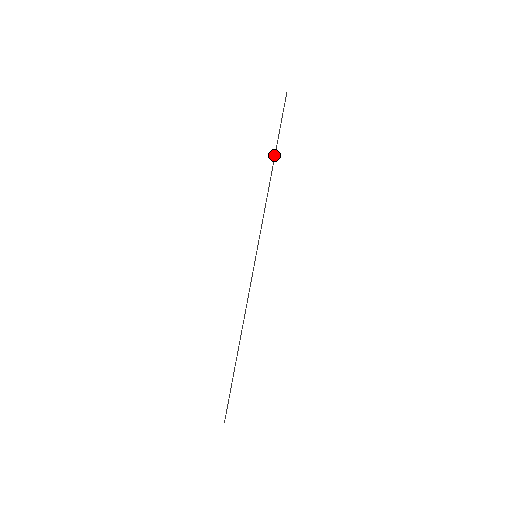
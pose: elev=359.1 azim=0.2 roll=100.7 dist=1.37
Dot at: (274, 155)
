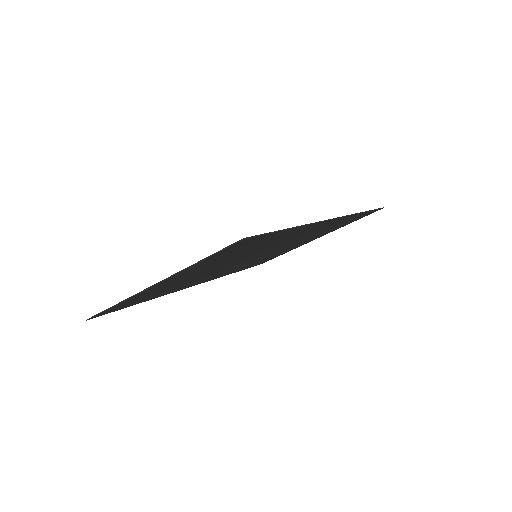
Dot at: occluded
